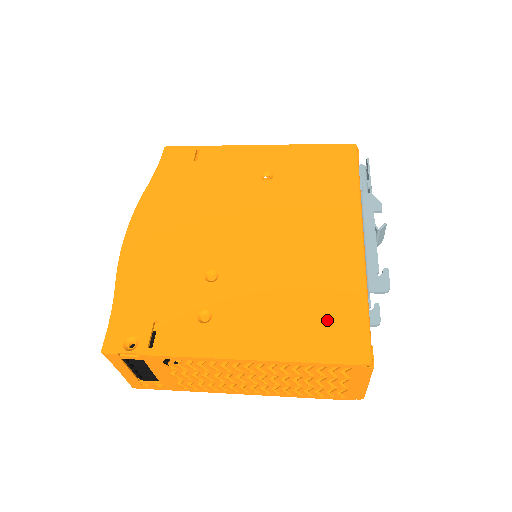
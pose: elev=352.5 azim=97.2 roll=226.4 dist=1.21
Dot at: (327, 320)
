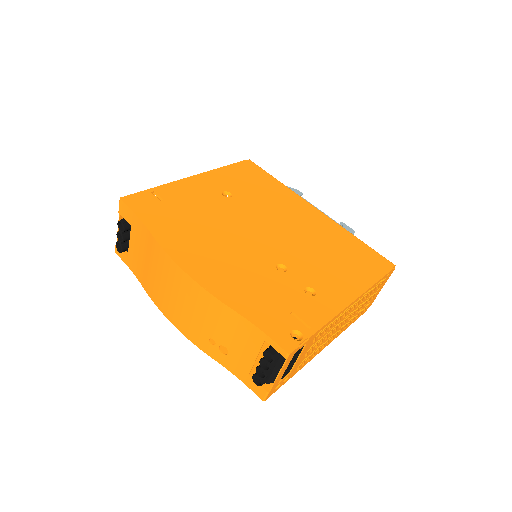
Dot at: (359, 257)
